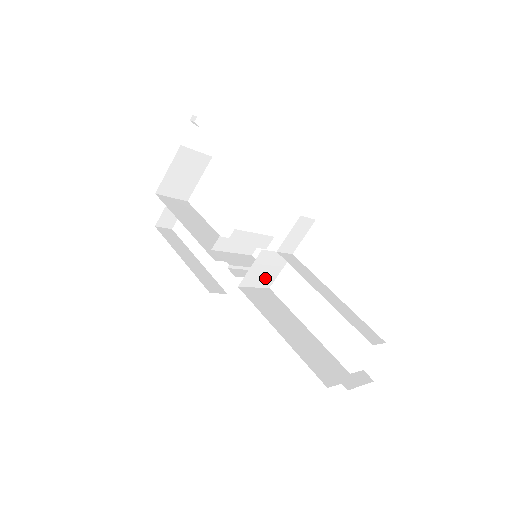
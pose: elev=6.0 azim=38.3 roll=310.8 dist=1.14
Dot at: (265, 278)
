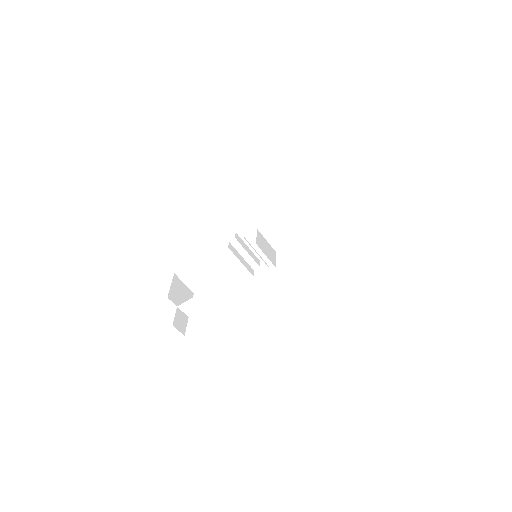
Dot at: (269, 256)
